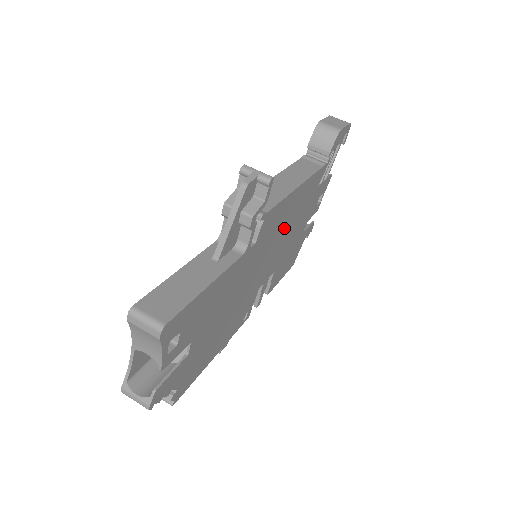
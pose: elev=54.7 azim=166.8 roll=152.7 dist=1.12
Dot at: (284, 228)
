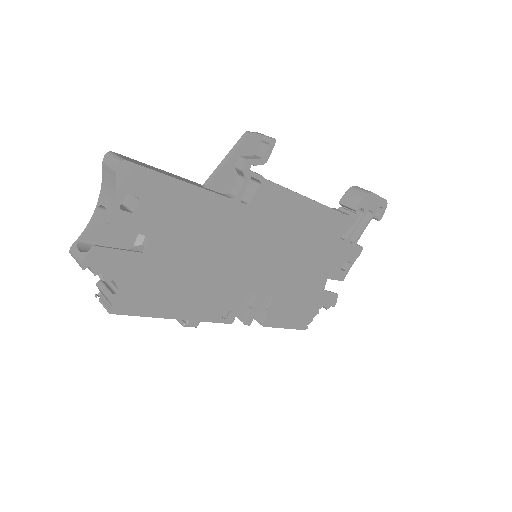
Dot at: (290, 239)
